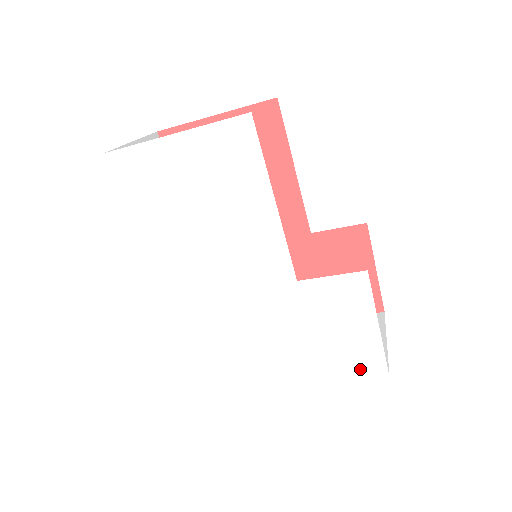
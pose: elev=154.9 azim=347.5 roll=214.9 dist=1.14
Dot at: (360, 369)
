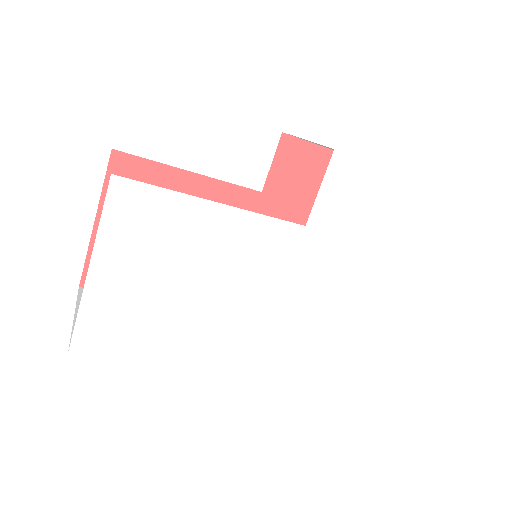
Dot at: (423, 214)
